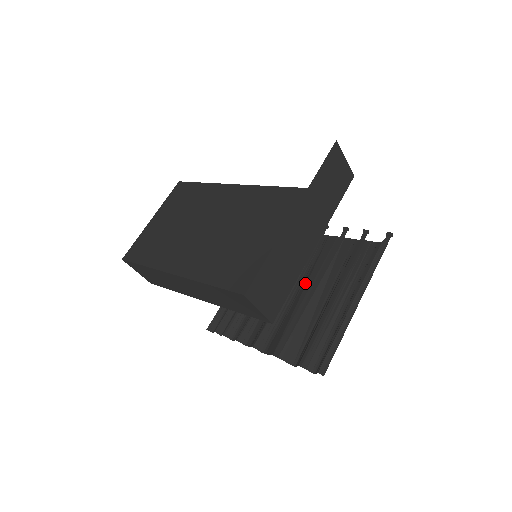
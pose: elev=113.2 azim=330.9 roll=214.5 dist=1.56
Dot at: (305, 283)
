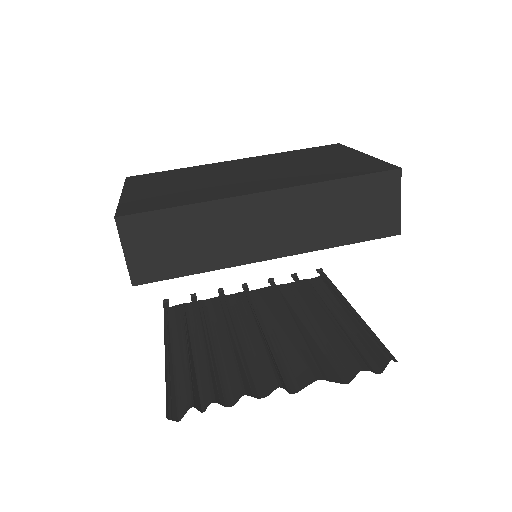
Dot at: (274, 321)
